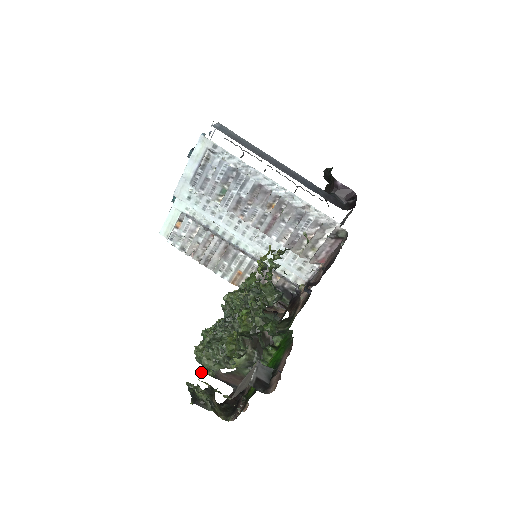
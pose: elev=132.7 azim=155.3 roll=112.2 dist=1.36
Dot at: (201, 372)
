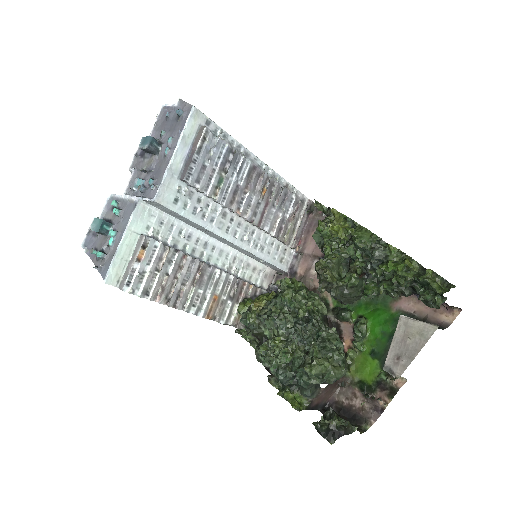
Dot at: (298, 410)
